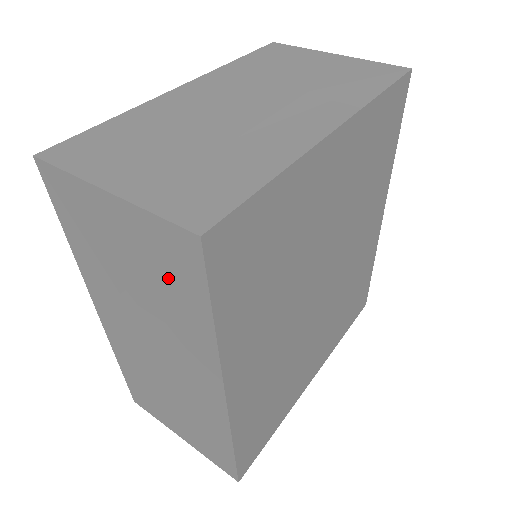
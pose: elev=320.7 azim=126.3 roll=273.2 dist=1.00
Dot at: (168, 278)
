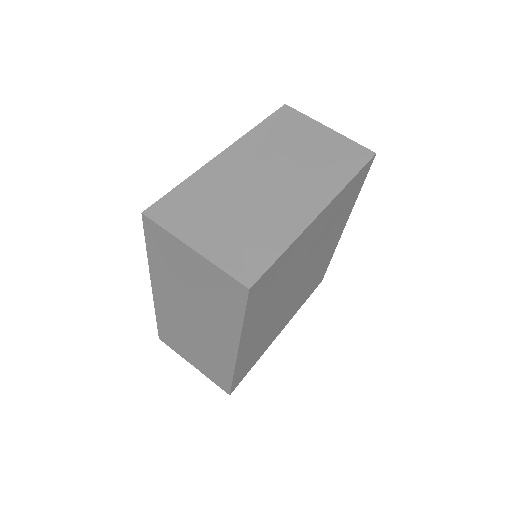
Dot at: (220, 295)
